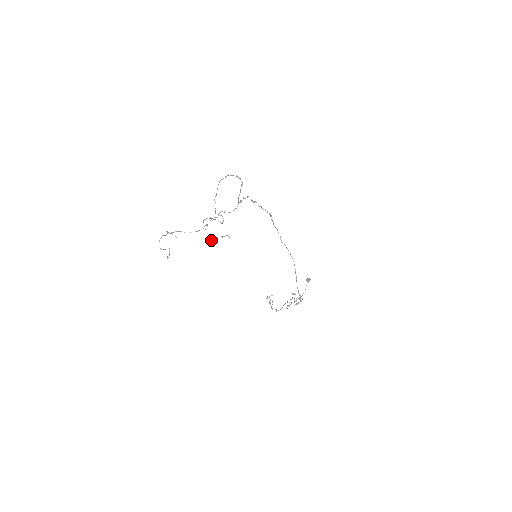
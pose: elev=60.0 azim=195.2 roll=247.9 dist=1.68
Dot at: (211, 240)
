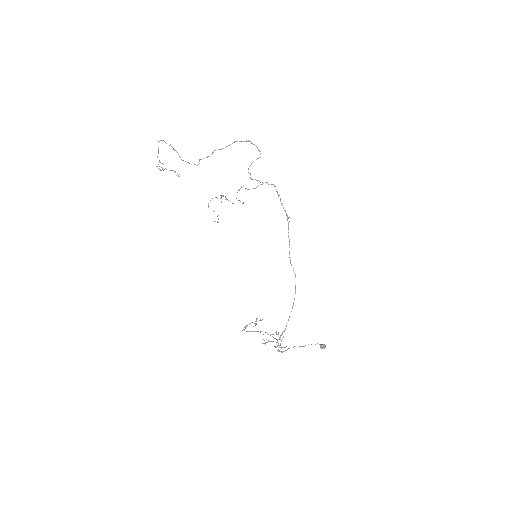
Dot at: occluded
